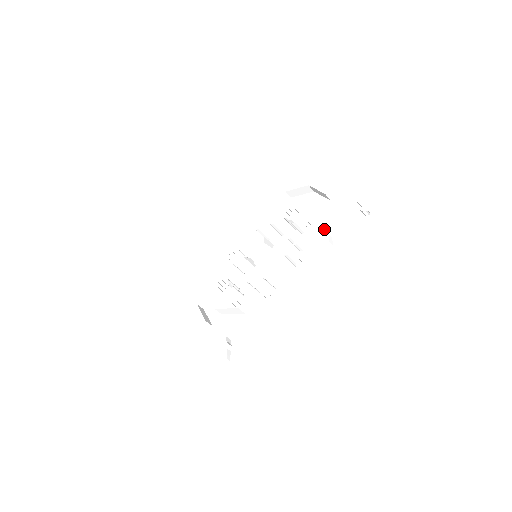
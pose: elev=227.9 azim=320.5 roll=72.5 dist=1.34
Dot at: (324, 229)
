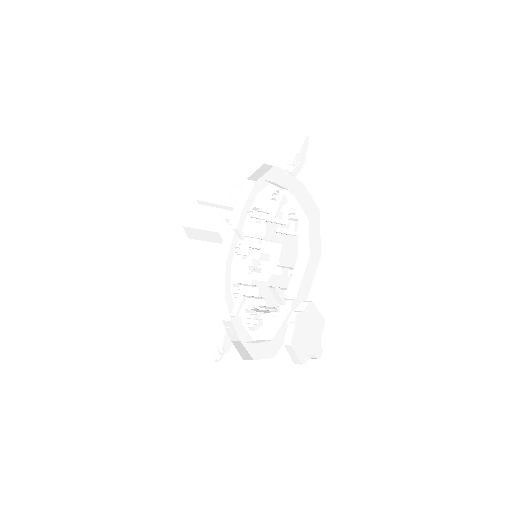
Dot at: (300, 297)
